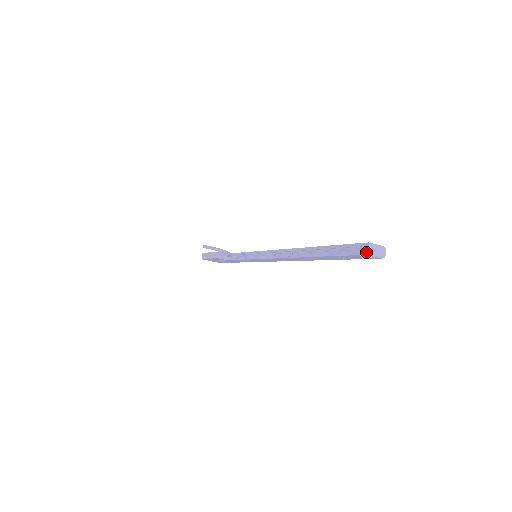
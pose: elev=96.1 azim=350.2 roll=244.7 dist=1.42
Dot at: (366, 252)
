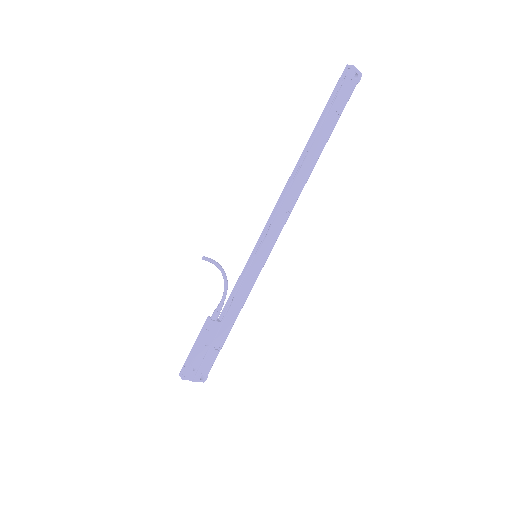
Dot at: (350, 69)
